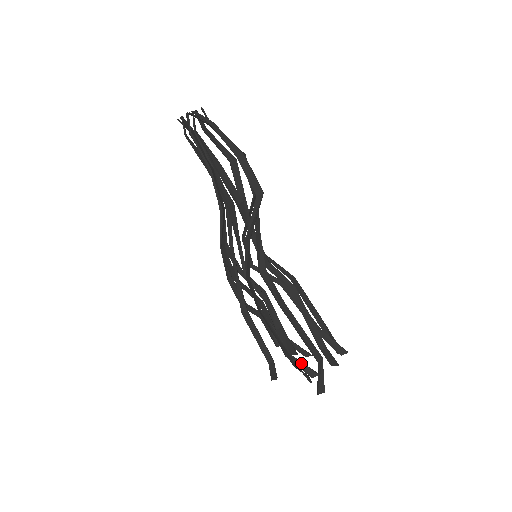
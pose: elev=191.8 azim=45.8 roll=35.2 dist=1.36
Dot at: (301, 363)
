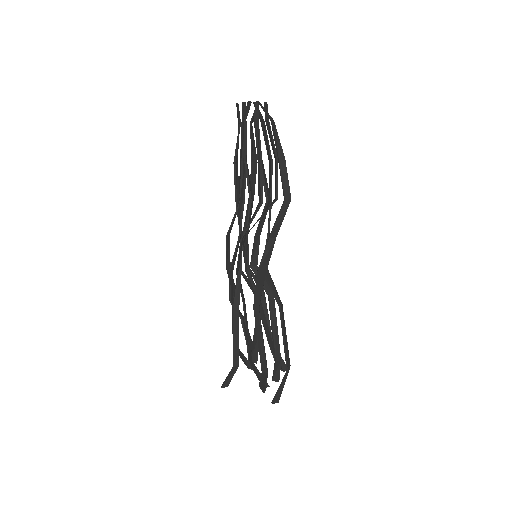
Dot at: (258, 372)
